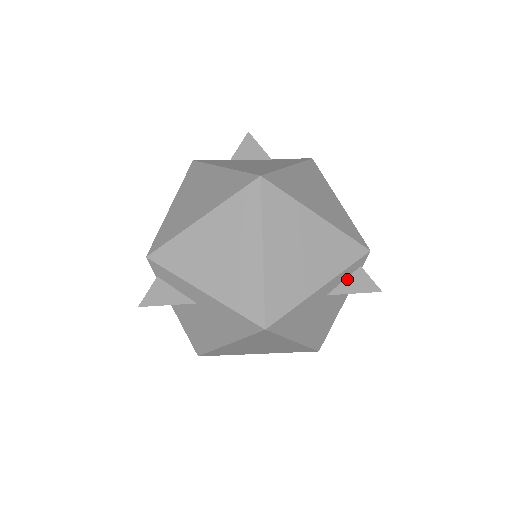
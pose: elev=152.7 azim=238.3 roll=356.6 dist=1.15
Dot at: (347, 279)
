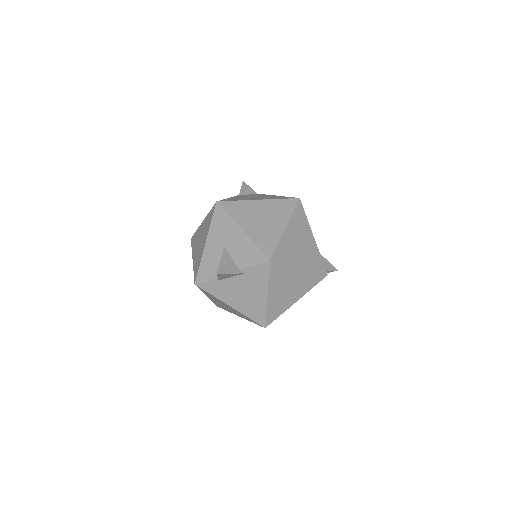
Dot at: occluded
